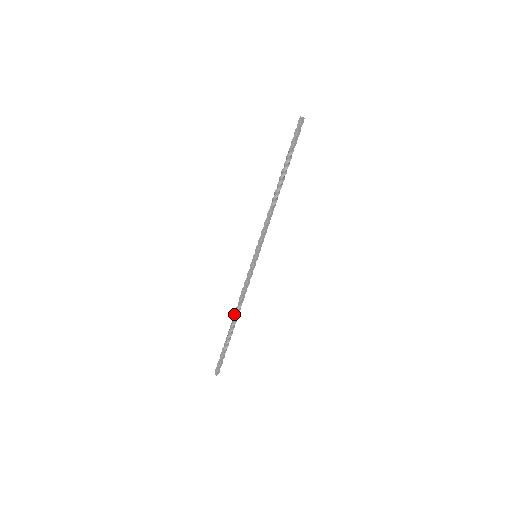
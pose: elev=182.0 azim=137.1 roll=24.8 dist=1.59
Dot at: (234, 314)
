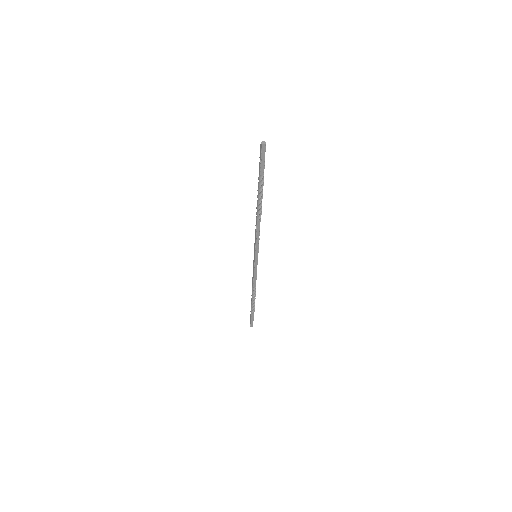
Dot at: occluded
